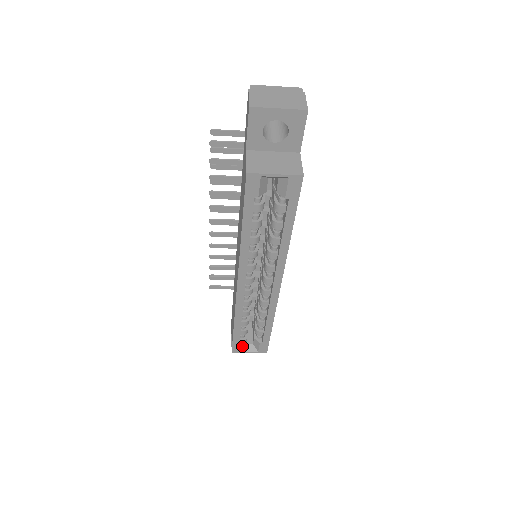
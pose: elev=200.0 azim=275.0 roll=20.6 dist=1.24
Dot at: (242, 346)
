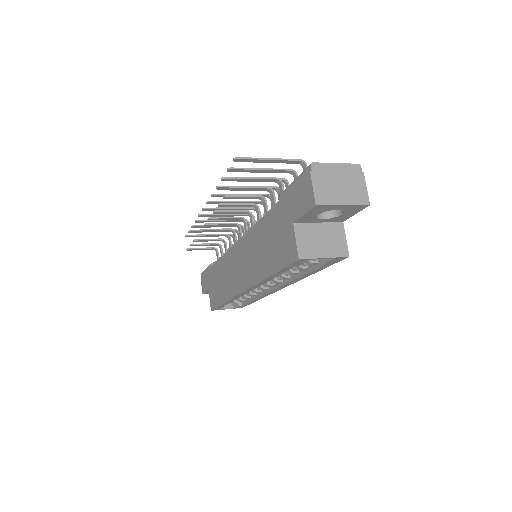
Dot at: occluded
